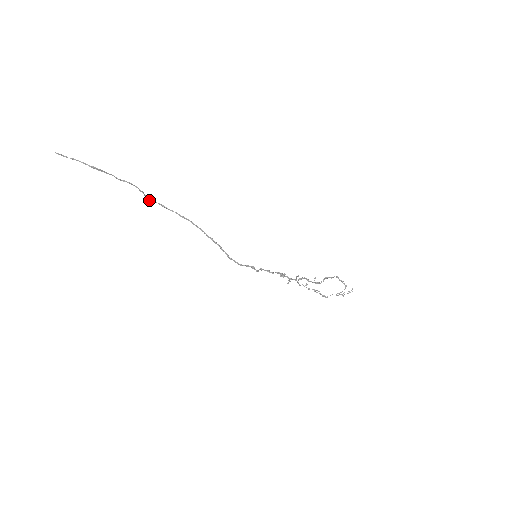
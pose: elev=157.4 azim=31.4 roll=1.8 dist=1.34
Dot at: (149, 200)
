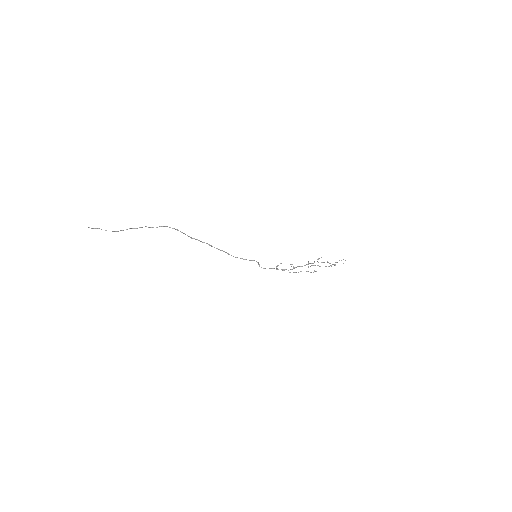
Dot at: (166, 226)
